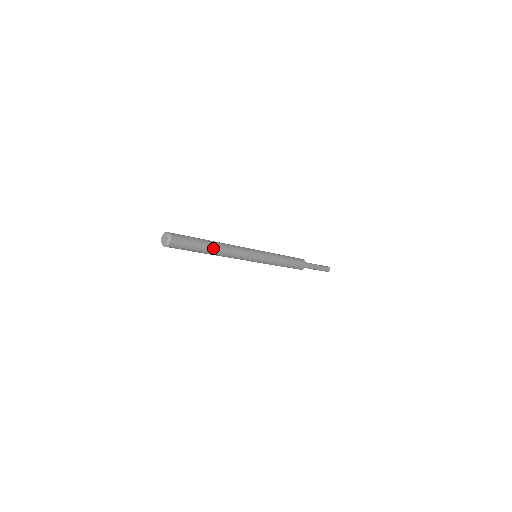
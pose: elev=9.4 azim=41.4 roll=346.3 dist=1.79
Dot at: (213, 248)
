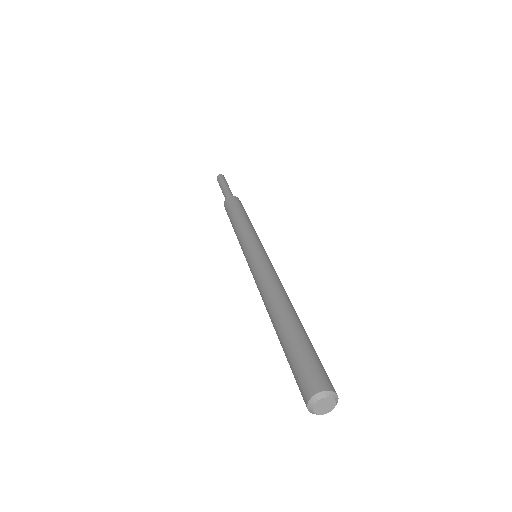
Dot at: occluded
